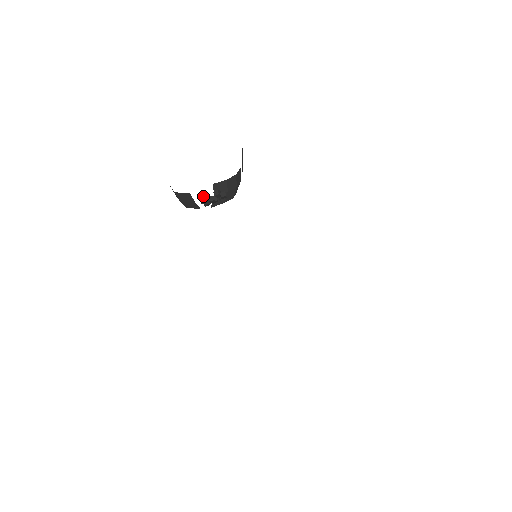
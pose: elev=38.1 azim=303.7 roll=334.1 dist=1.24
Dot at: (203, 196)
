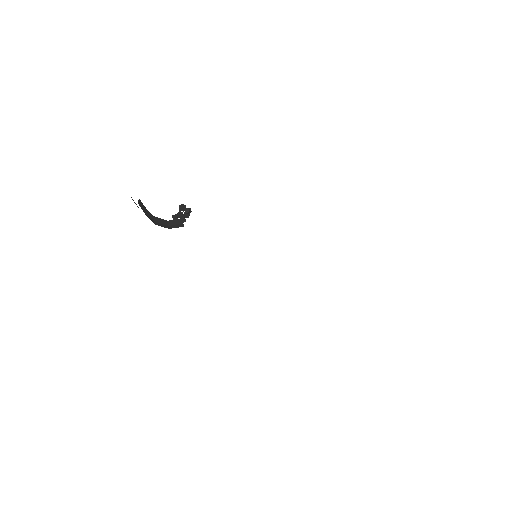
Dot at: (174, 215)
